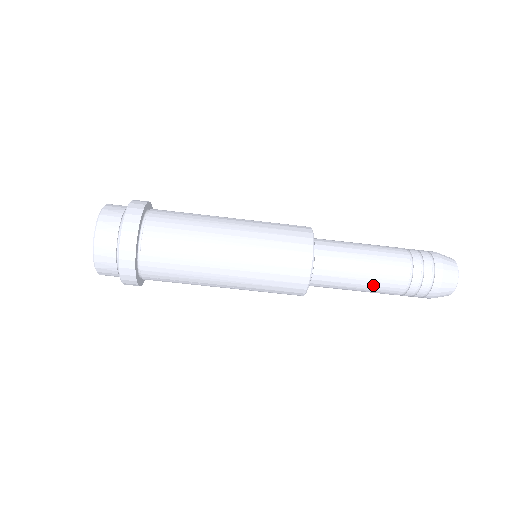
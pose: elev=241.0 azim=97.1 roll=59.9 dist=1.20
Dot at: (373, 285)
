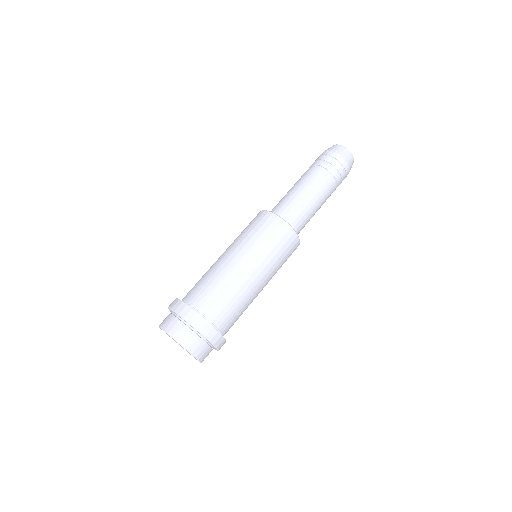
Dot at: (306, 184)
